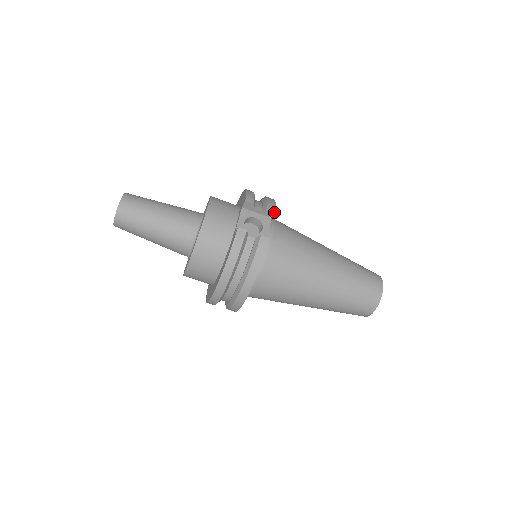
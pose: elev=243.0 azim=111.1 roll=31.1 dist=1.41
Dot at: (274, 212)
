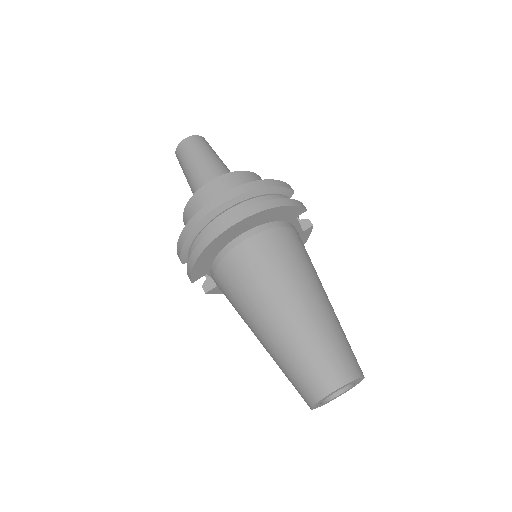
Dot at: (311, 226)
